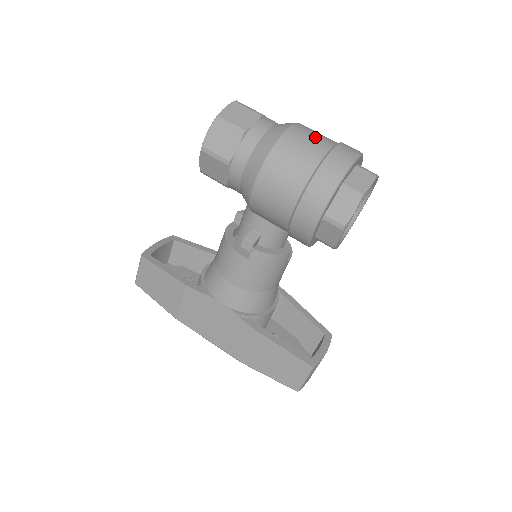
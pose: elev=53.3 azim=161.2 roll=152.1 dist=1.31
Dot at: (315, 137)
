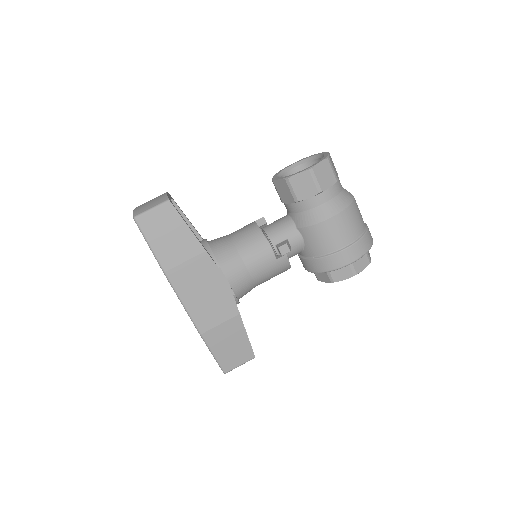
Dot at: occluded
